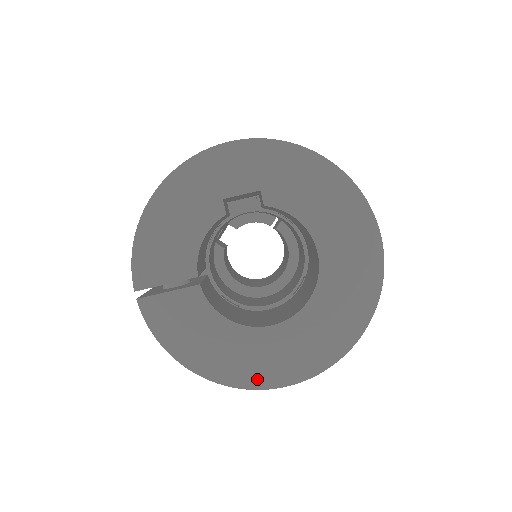
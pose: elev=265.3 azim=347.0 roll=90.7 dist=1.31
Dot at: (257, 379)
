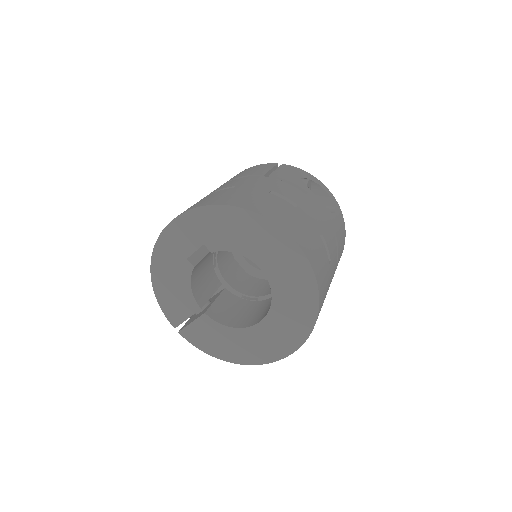
Dot at: (268, 356)
